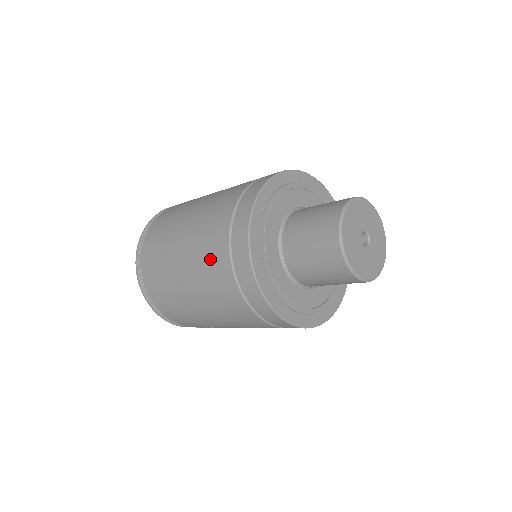
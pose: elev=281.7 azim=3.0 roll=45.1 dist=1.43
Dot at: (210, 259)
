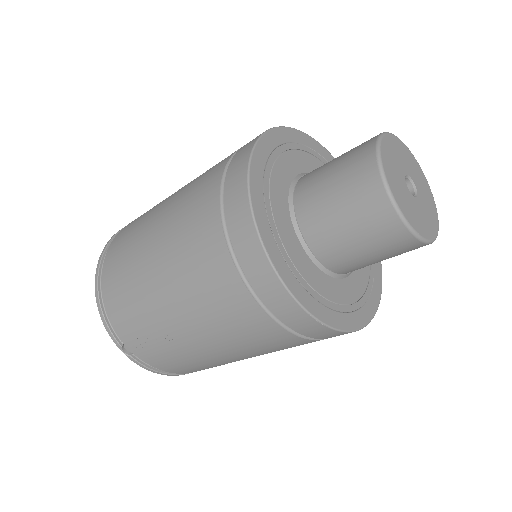
Dot at: (199, 184)
